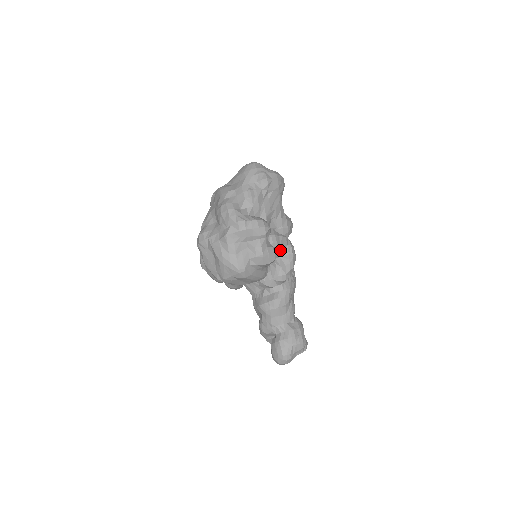
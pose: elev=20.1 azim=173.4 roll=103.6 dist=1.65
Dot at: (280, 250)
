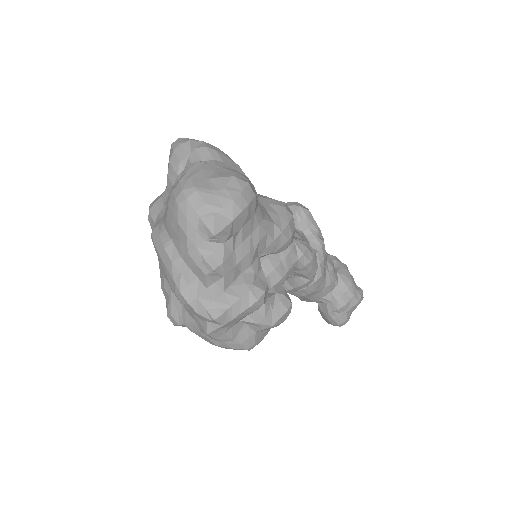
Dot at: (290, 273)
